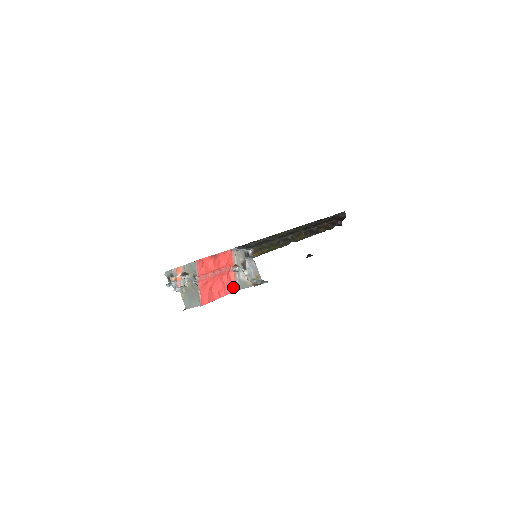
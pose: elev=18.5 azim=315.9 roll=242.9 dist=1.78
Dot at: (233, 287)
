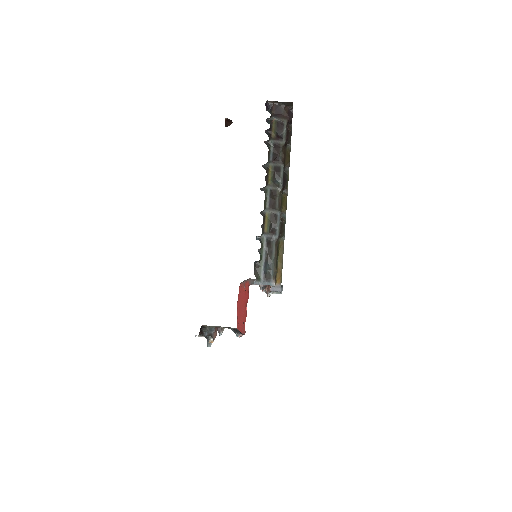
Dot at: (240, 287)
